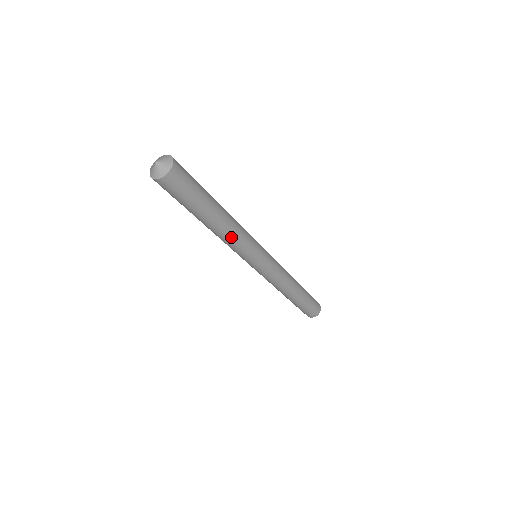
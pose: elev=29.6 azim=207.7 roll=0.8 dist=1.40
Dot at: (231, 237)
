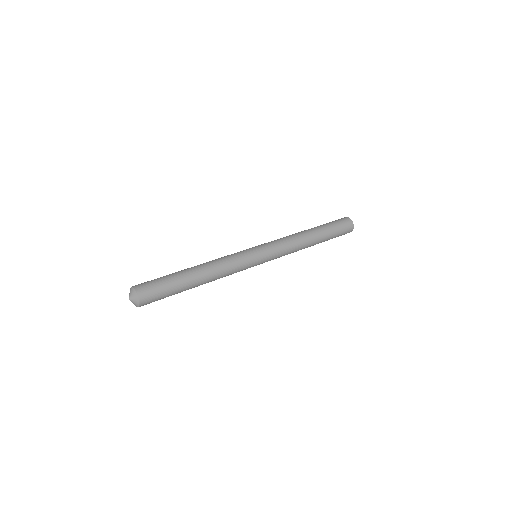
Dot at: occluded
